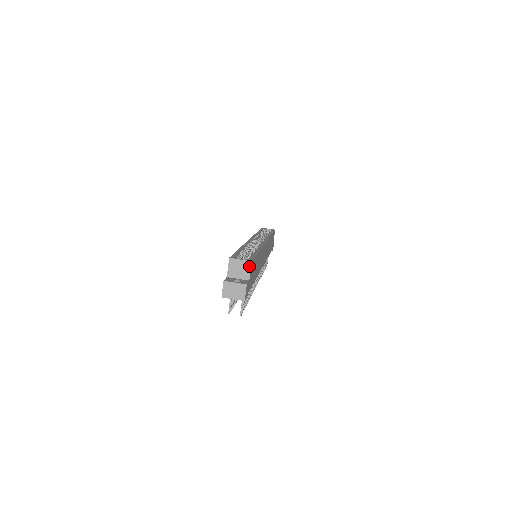
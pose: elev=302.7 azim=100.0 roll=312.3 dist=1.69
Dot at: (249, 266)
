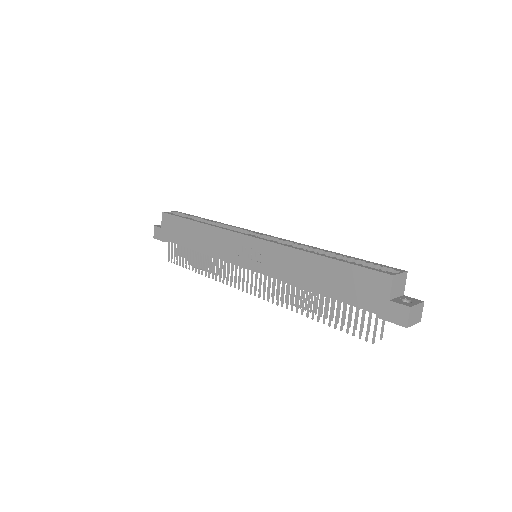
Dot at: (405, 278)
